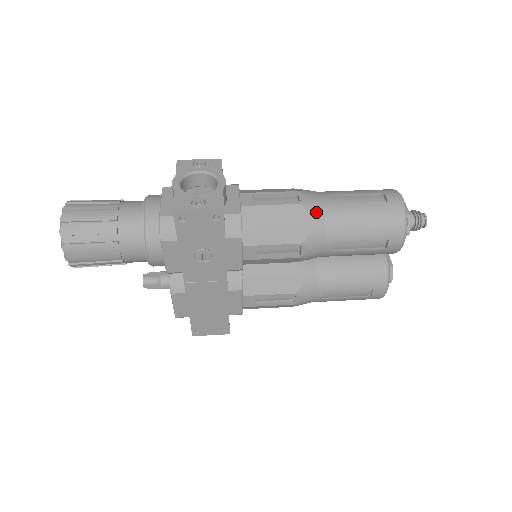
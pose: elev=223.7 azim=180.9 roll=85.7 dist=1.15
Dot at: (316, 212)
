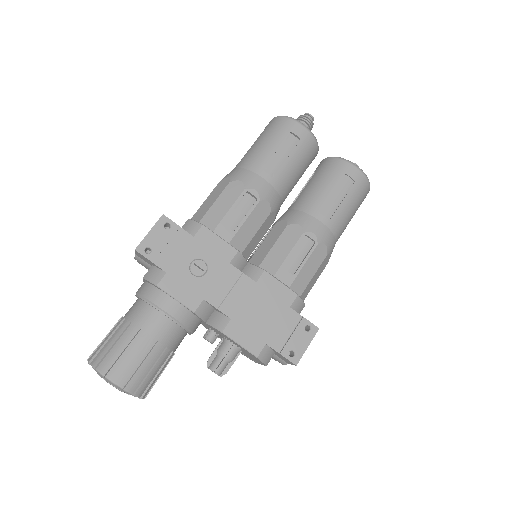
Dot at: (233, 172)
